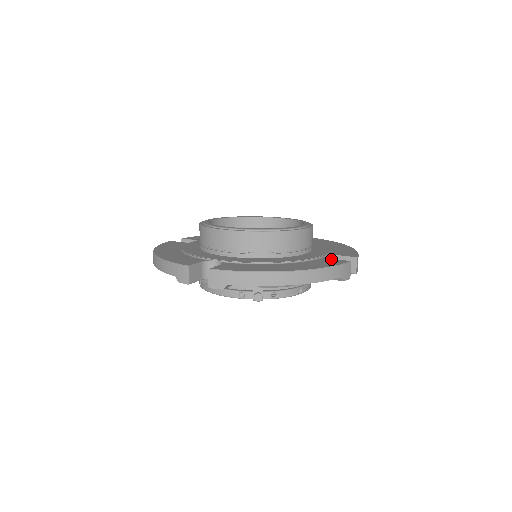
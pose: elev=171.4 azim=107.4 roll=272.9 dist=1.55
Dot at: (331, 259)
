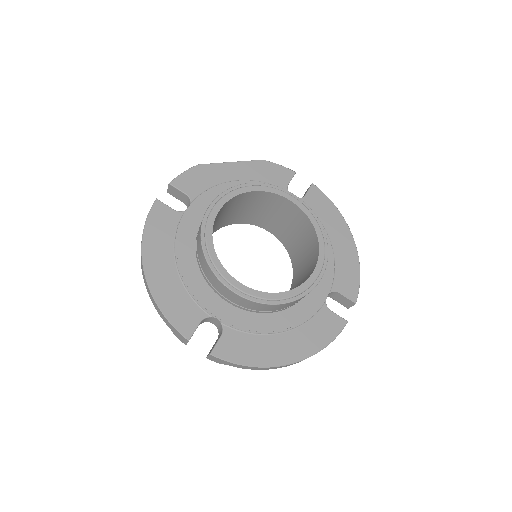
Dot at: (331, 314)
